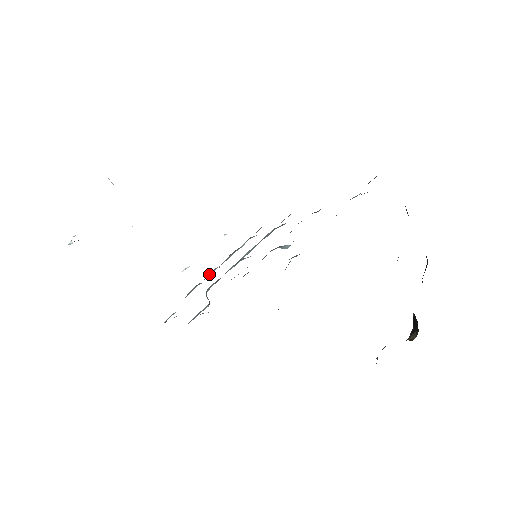
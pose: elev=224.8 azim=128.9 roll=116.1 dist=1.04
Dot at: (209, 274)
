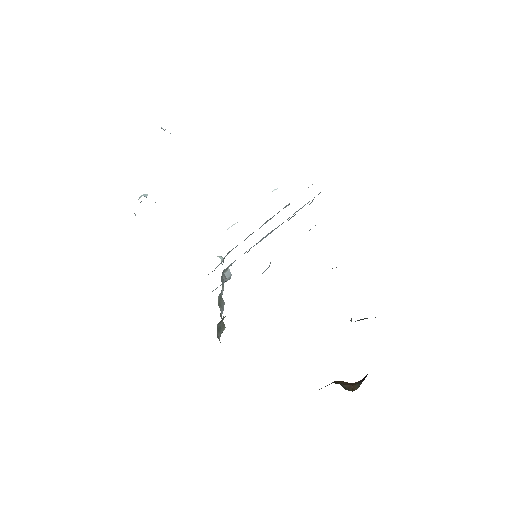
Dot at: (249, 235)
